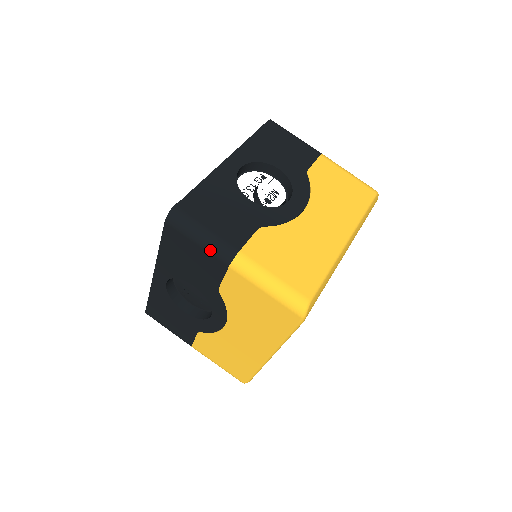
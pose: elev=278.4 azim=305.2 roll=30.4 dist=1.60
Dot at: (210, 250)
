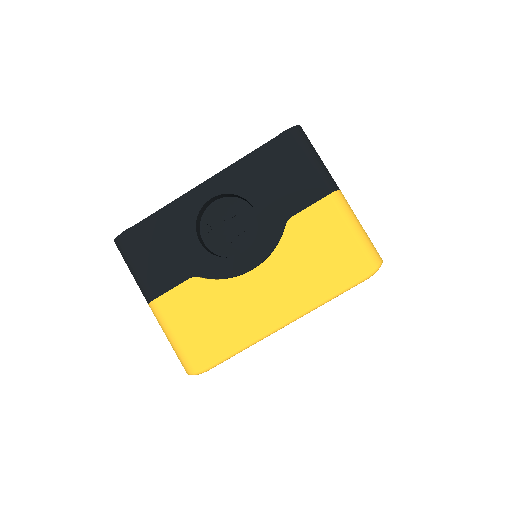
Dot at: (320, 172)
